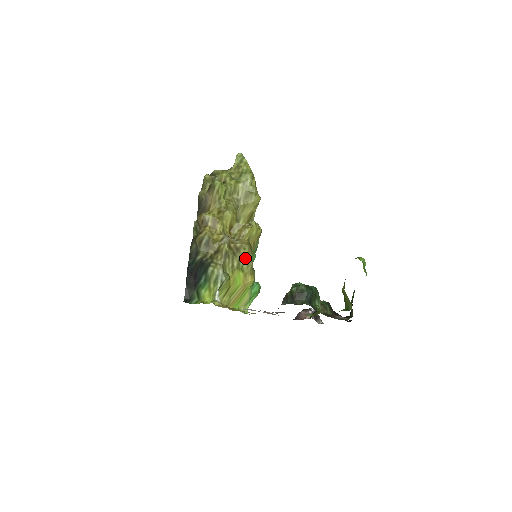
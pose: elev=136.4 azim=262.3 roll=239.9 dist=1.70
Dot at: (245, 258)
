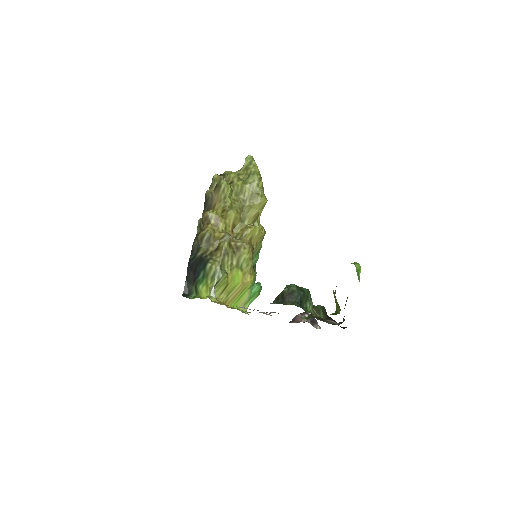
Dot at: (245, 257)
